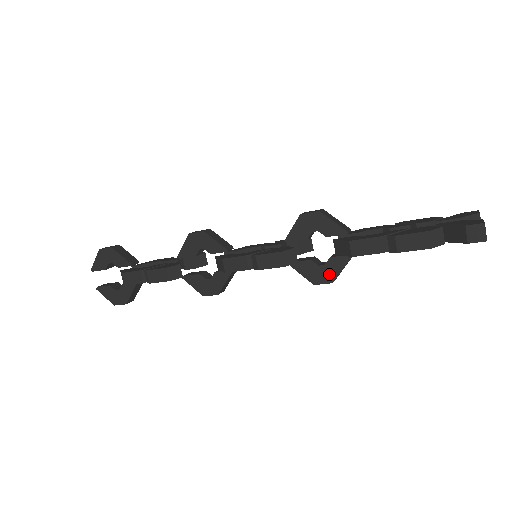
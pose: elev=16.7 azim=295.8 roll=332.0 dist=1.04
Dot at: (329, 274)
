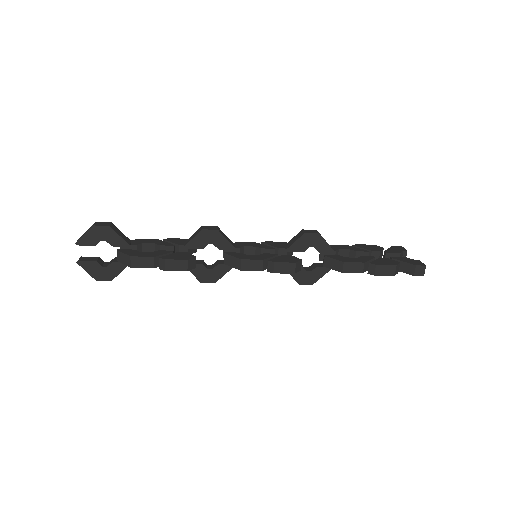
Dot at: (312, 278)
